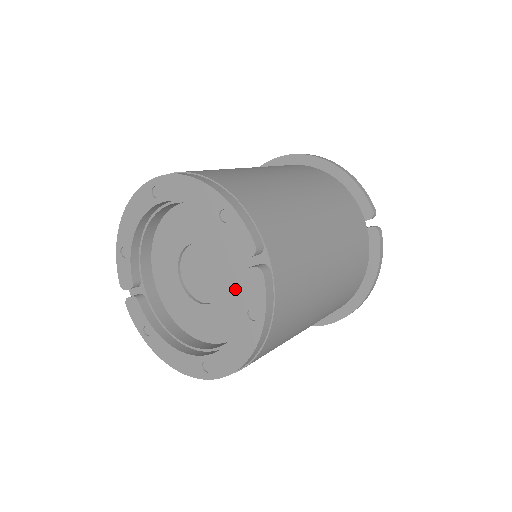
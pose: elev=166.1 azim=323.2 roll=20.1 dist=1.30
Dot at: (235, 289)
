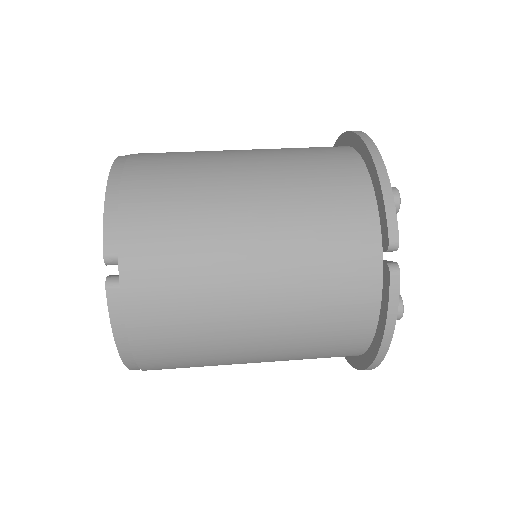
Dot at: occluded
